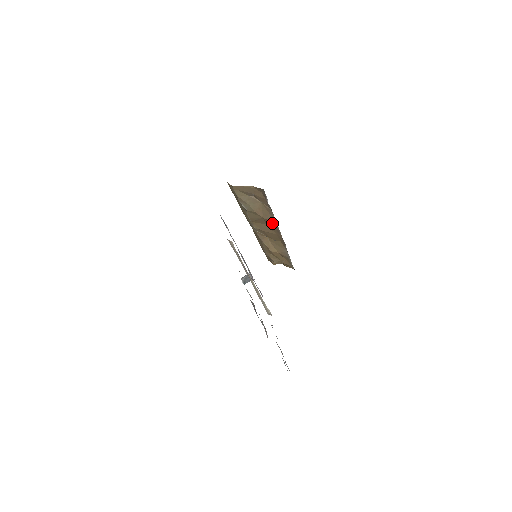
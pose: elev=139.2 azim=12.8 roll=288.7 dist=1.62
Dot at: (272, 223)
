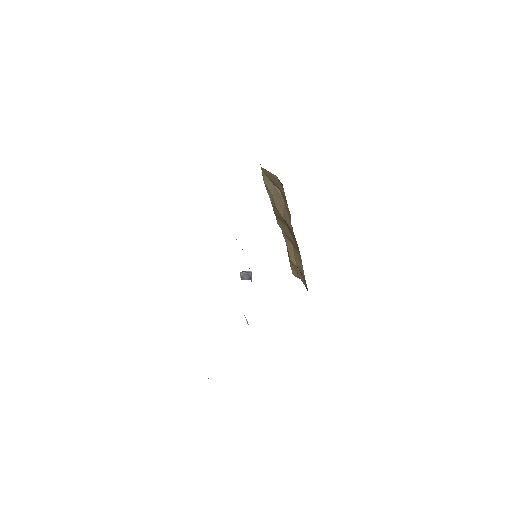
Dot at: (291, 229)
